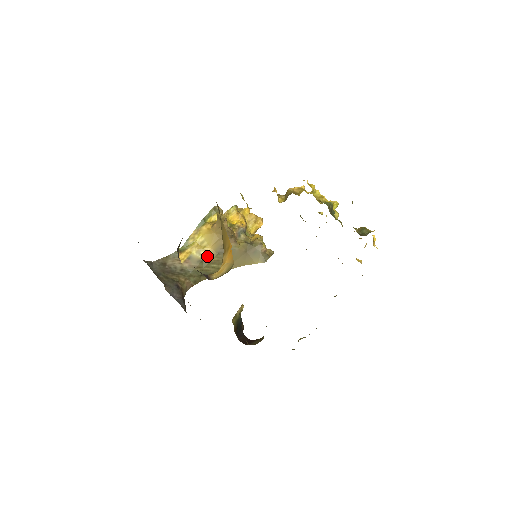
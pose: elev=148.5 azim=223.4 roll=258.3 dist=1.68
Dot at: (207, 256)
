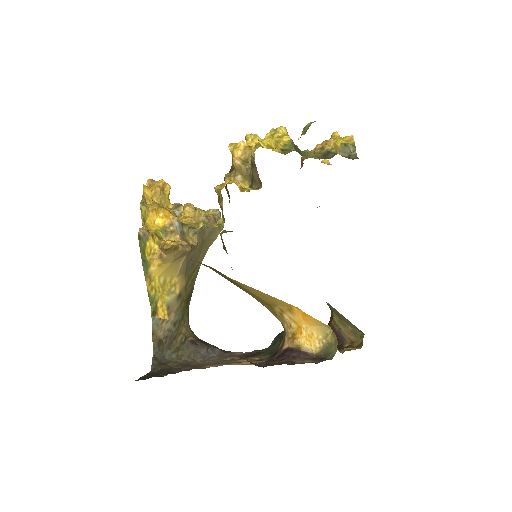
Dot at: (179, 286)
